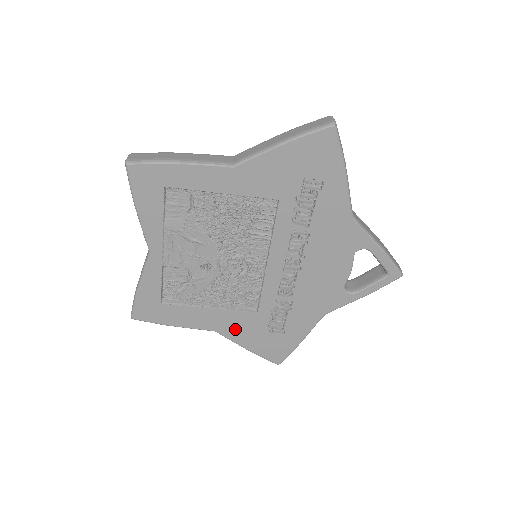
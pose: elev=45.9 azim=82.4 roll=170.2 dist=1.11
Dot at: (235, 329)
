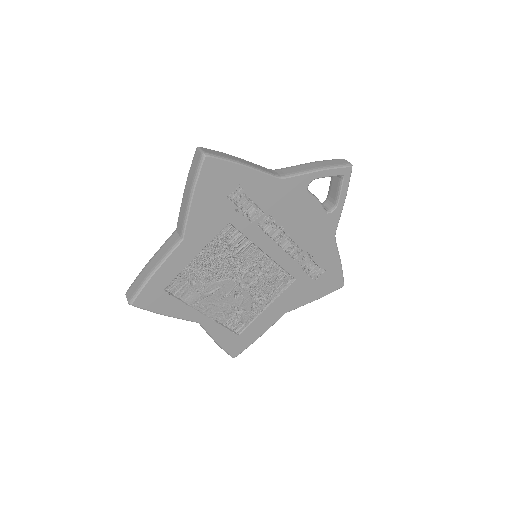
Dot at: (295, 300)
